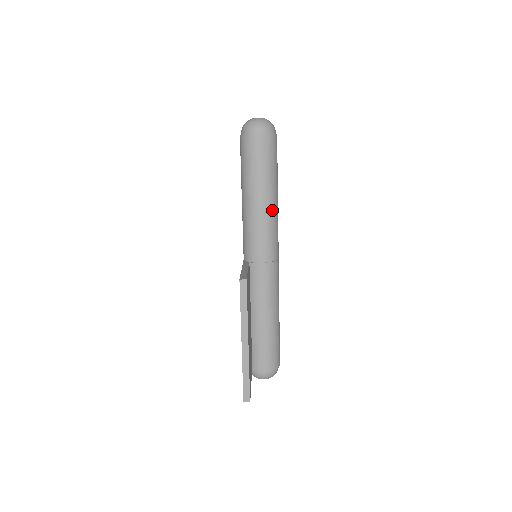
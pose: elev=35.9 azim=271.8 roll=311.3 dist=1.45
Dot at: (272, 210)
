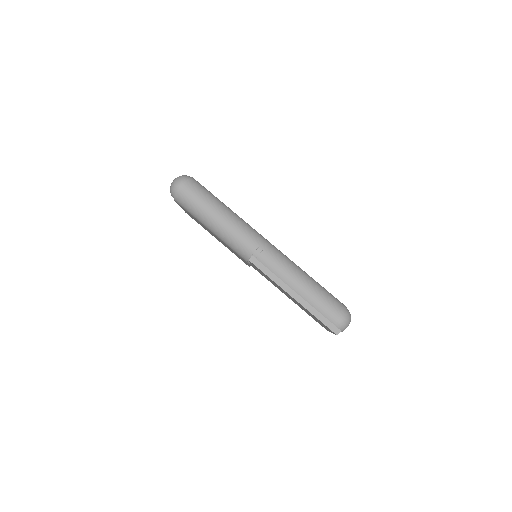
Dot at: (234, 217)
